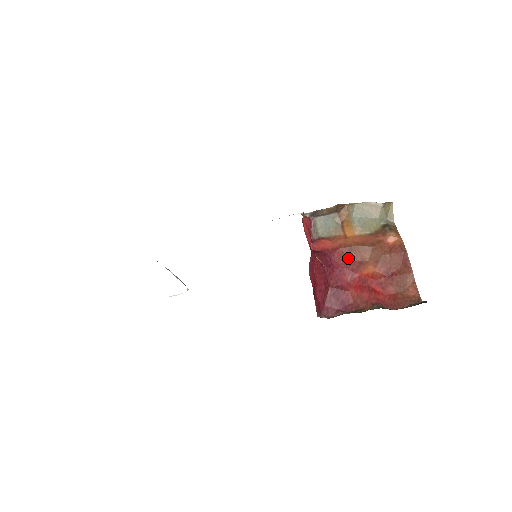
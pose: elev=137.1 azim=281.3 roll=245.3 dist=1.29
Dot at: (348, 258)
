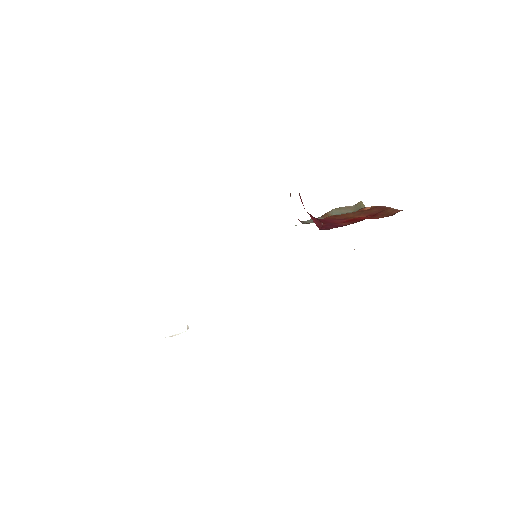
Dot at: (335, 219)
